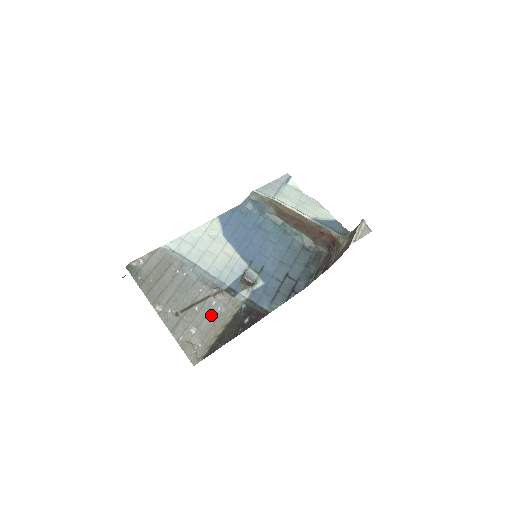
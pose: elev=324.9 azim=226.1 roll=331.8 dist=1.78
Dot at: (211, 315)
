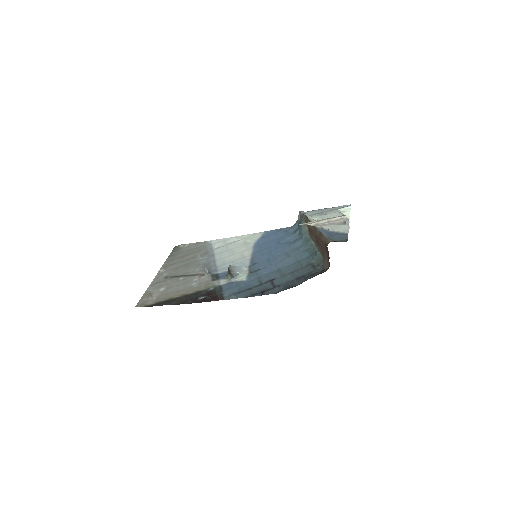
Dot at: (184, 285)
